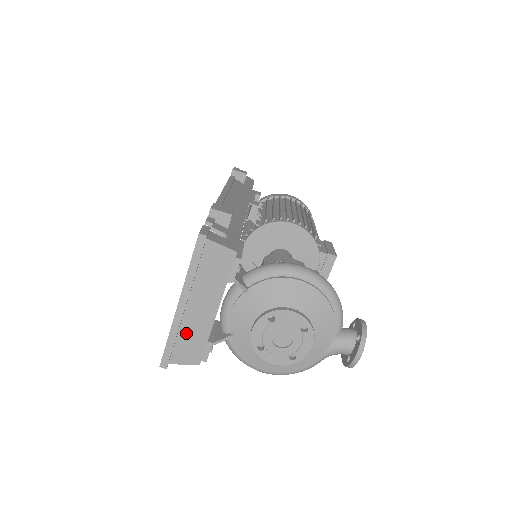
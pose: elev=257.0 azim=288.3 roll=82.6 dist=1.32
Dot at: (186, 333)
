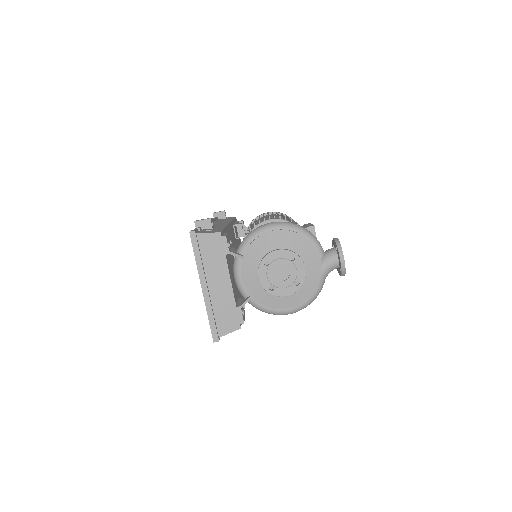
Dot at: (218, 308)
